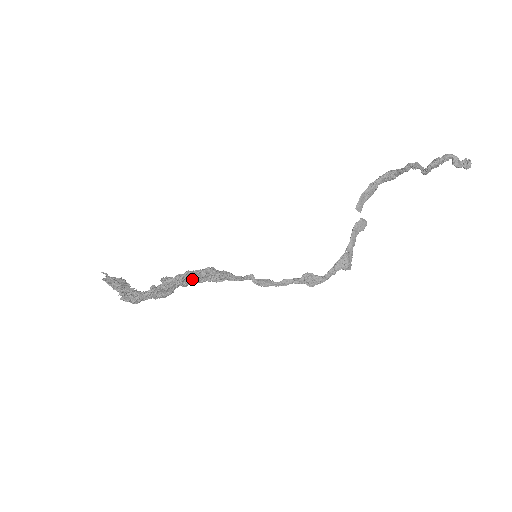
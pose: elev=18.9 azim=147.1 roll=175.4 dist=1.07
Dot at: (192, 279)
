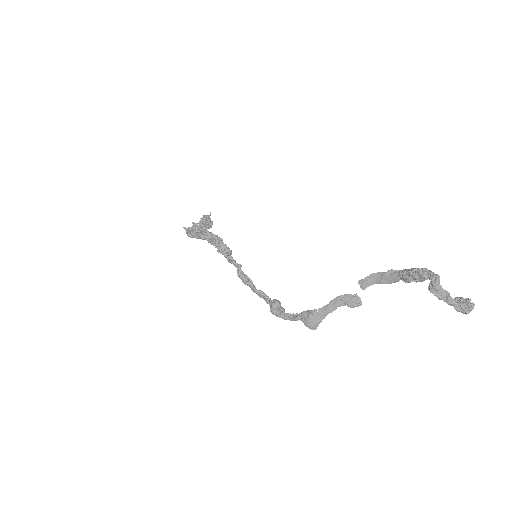
Dot at: (204, 235)
